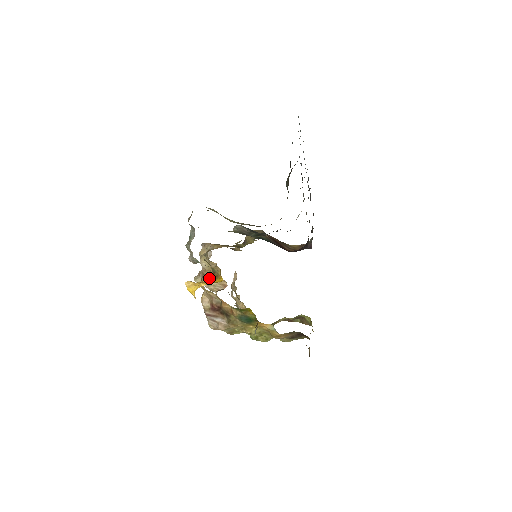
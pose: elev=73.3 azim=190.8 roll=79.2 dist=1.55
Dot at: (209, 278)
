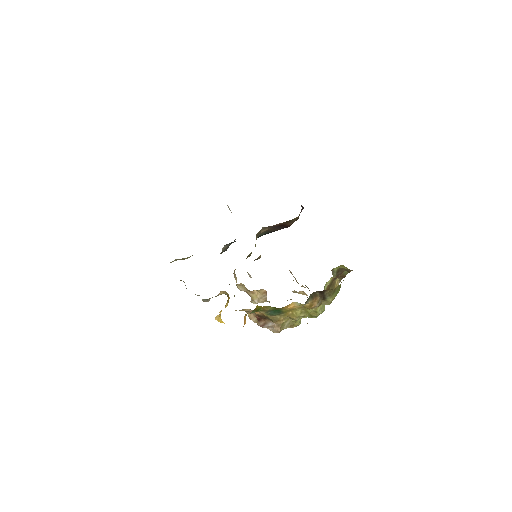
Dot at: (226, 303)
